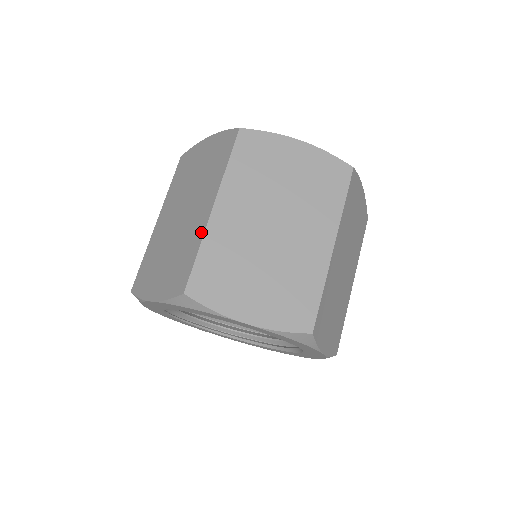
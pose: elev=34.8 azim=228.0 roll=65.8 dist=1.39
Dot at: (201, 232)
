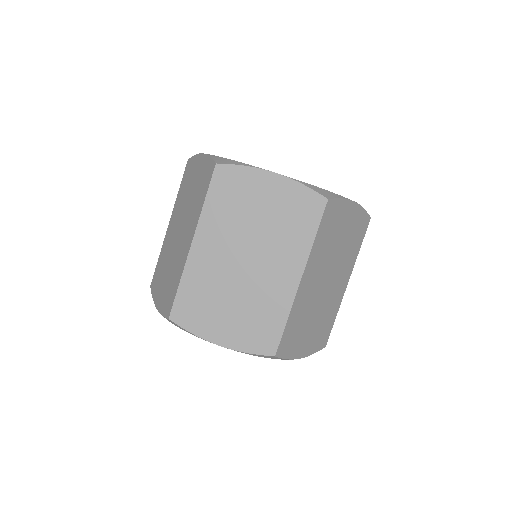
Dot at: (183, 265)
